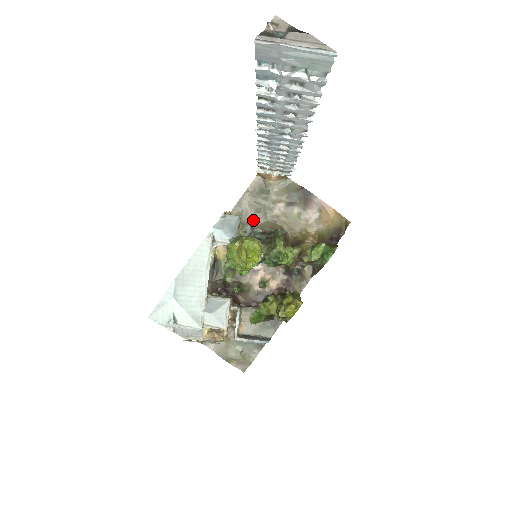
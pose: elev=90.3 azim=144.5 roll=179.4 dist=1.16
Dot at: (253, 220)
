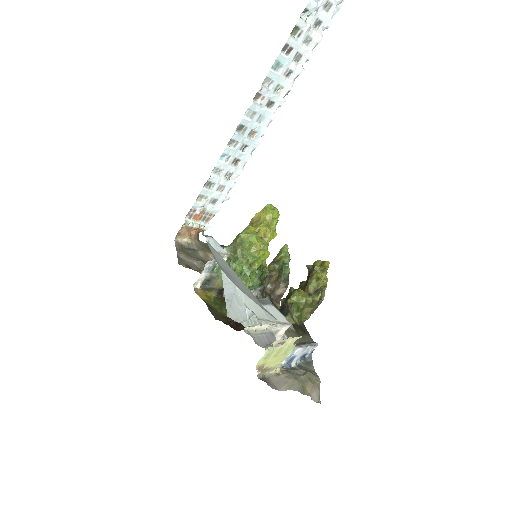
Dot at: (202, 269)
